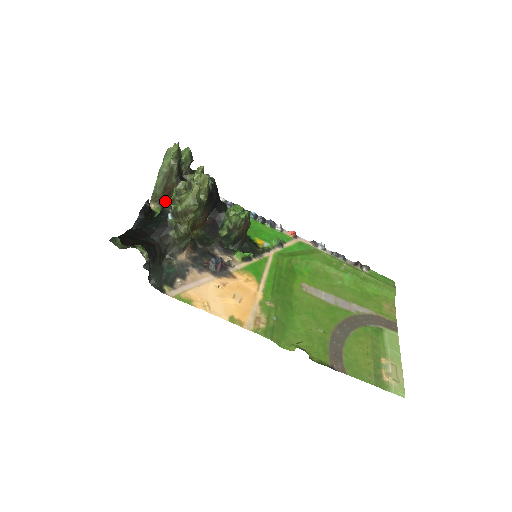
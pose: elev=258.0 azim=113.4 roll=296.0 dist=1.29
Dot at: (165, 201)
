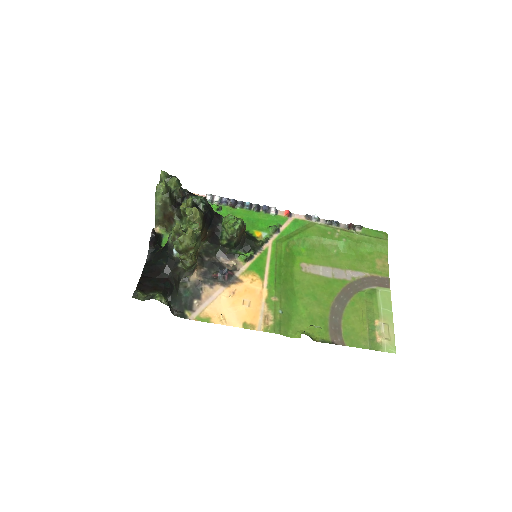
Dot at: (167, 223)
